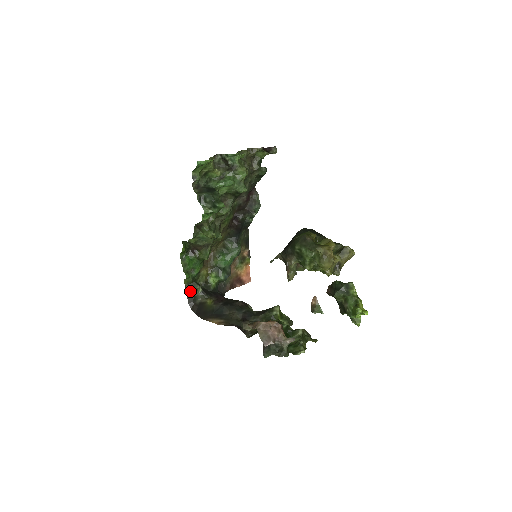
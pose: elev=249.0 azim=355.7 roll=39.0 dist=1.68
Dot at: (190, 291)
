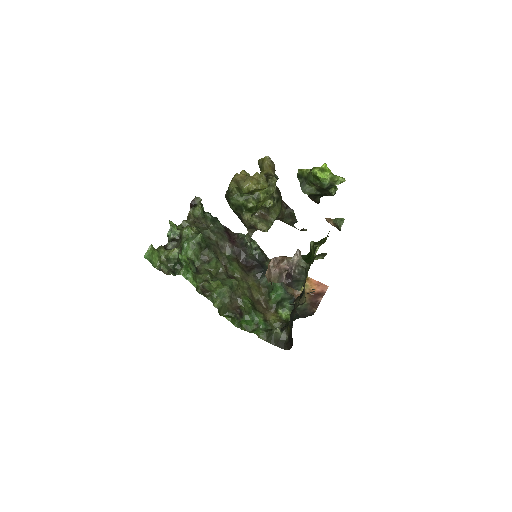
Dot at: (273, 340)
